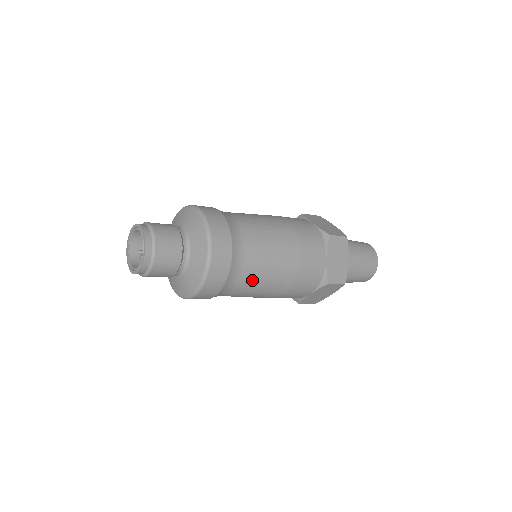
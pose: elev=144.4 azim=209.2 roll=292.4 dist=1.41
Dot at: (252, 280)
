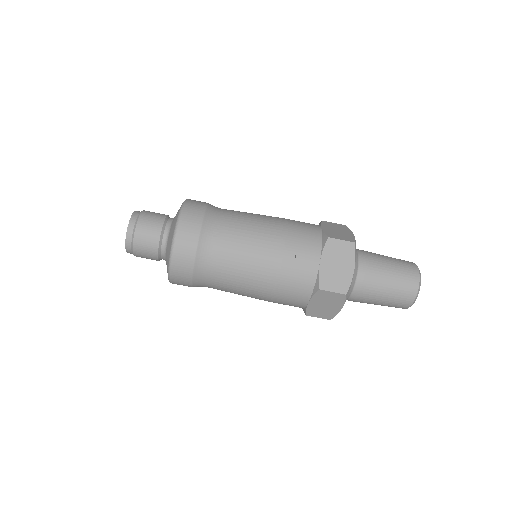
Dot at: occluded
